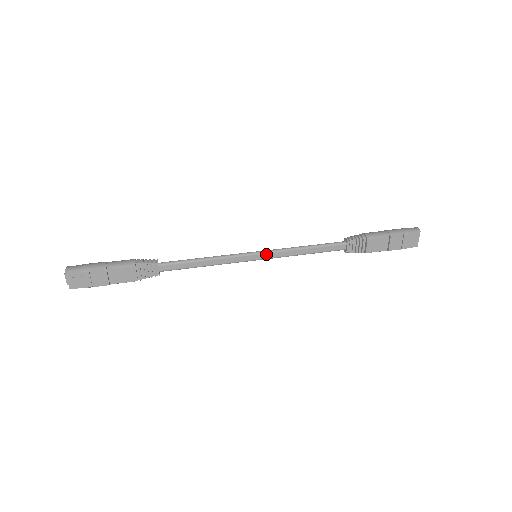
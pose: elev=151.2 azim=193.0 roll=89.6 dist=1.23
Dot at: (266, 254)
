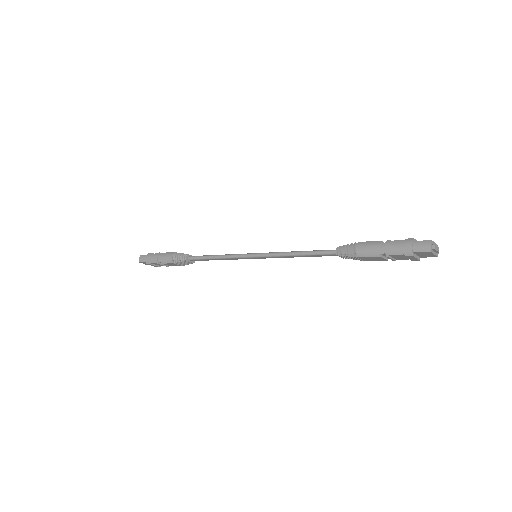
Dot at: (262, 257)
